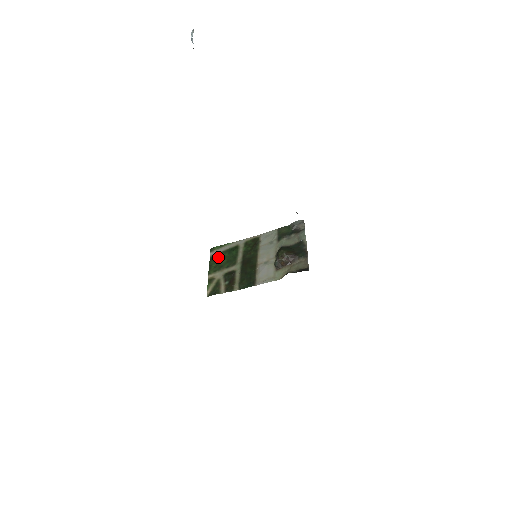
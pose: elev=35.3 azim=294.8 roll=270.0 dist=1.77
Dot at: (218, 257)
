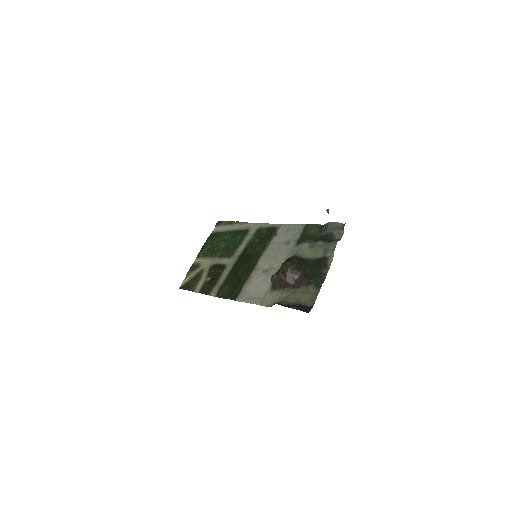
Dot at: (218, 237)
